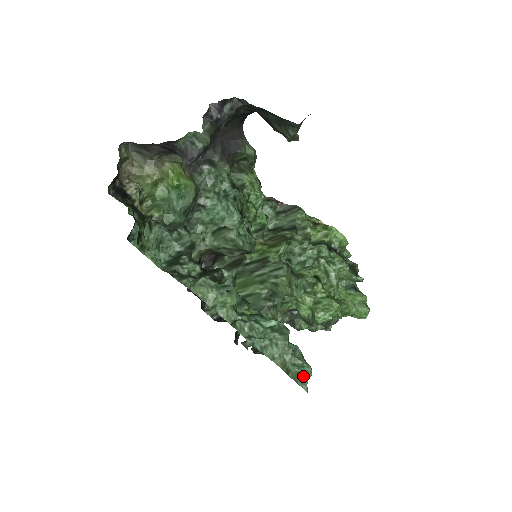
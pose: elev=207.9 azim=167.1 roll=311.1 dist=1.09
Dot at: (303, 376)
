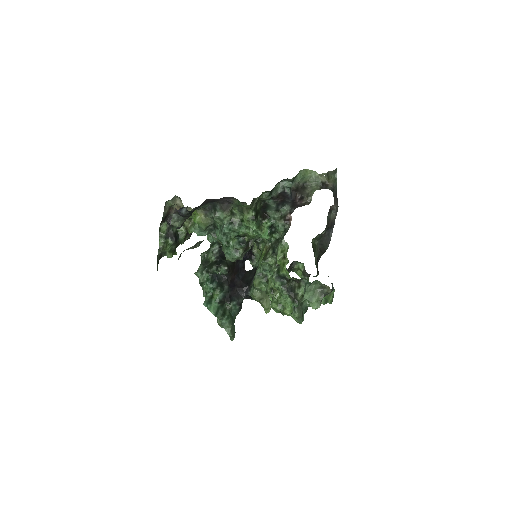
Dot at: occluded
